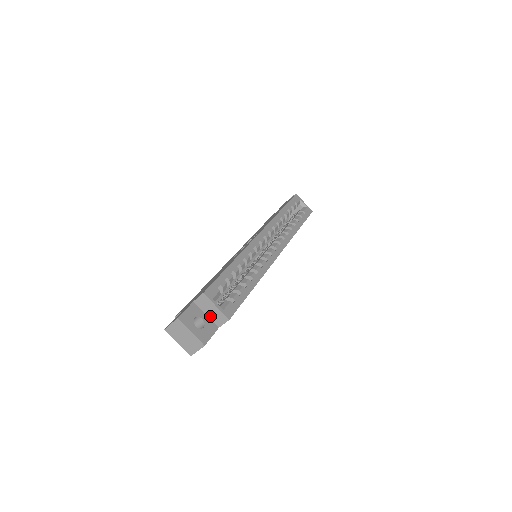
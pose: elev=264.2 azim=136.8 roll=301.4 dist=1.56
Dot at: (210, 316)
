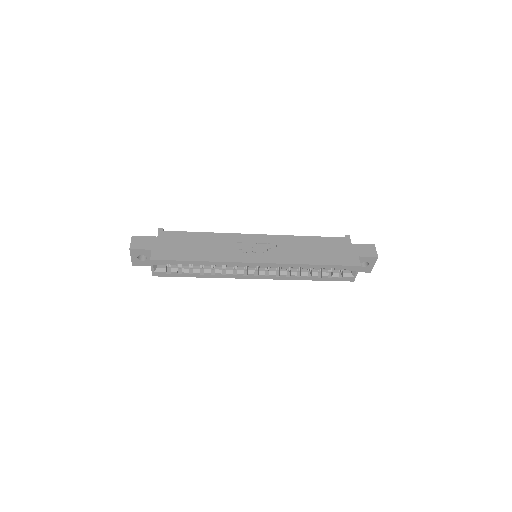
Dot at: occluded
